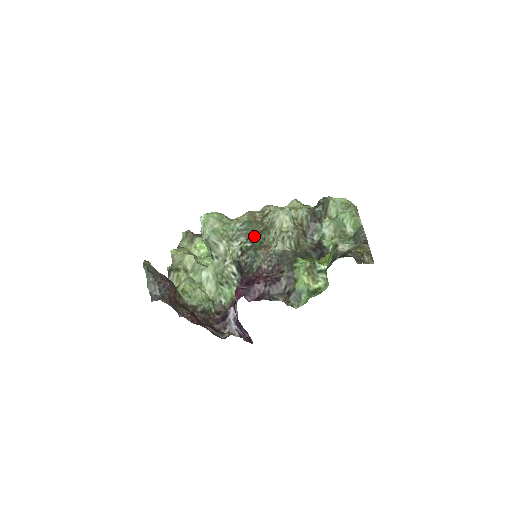
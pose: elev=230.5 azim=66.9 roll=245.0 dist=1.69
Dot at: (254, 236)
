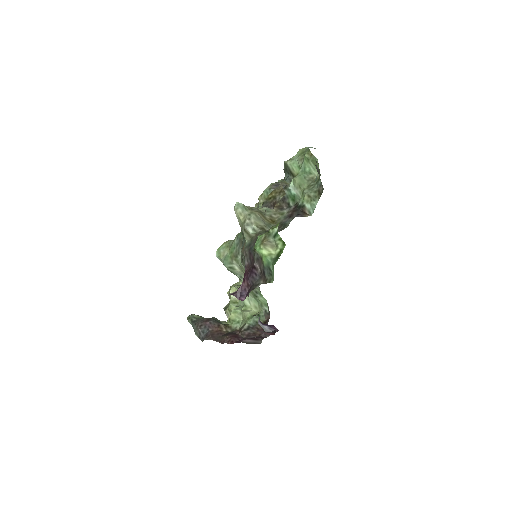
Dot at: (242, 242)
